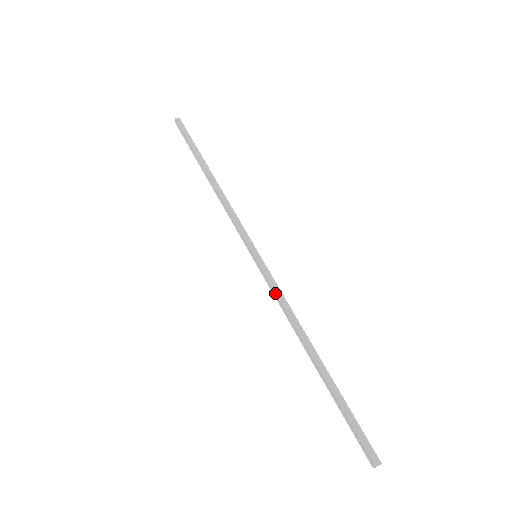
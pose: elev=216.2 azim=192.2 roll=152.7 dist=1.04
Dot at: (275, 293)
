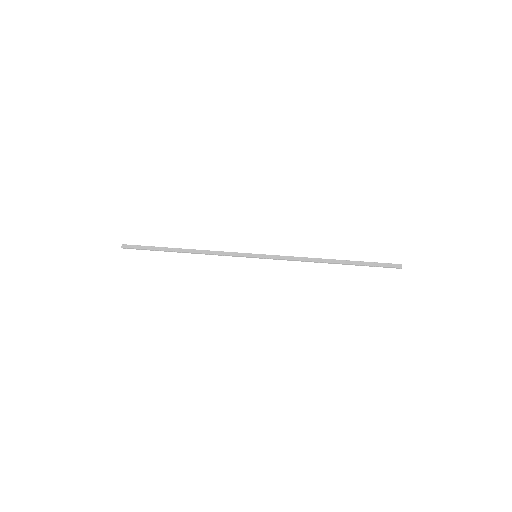
Dot at: occluded
